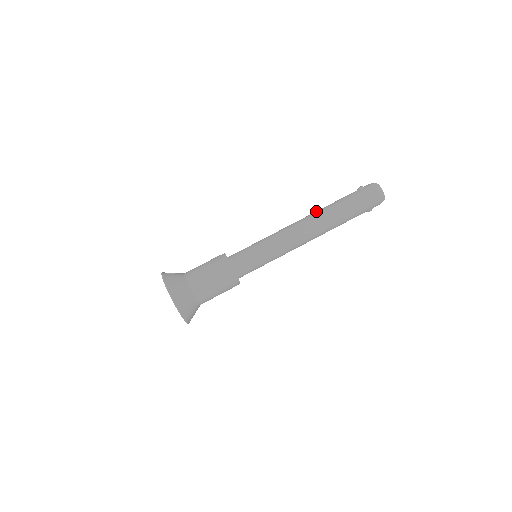
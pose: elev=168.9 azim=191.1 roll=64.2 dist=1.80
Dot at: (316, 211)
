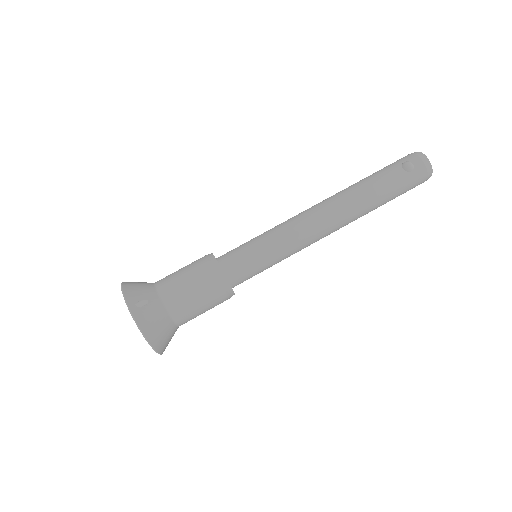
Dot at: (346, 198)
